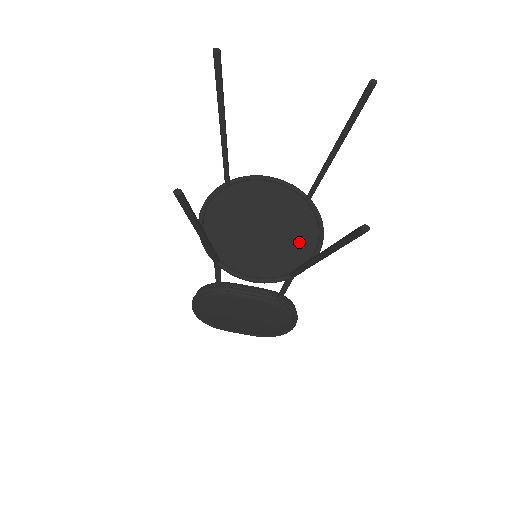
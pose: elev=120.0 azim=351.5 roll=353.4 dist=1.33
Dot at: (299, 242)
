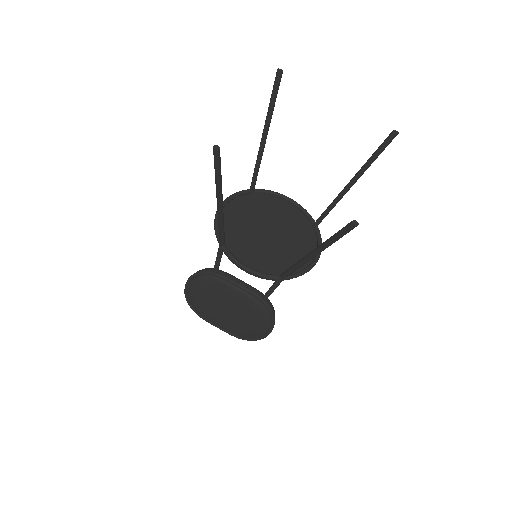
Dot at: (297, 255)
